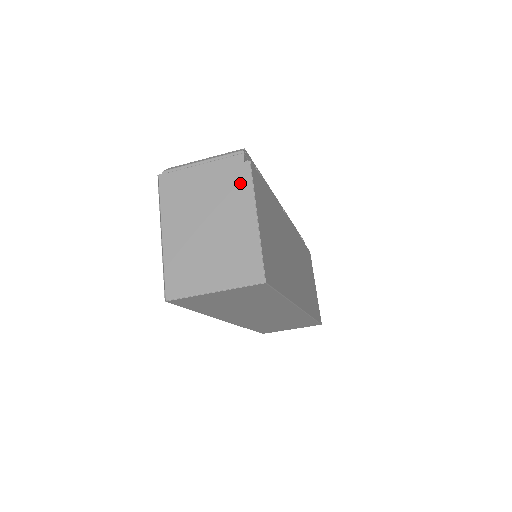
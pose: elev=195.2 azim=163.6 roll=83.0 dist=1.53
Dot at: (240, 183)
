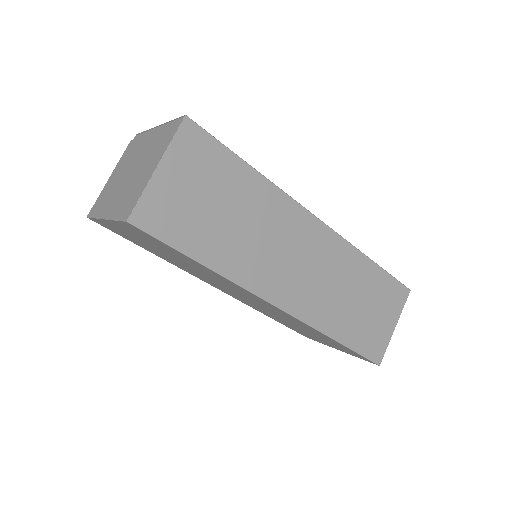
Dot at: (137, 142)
